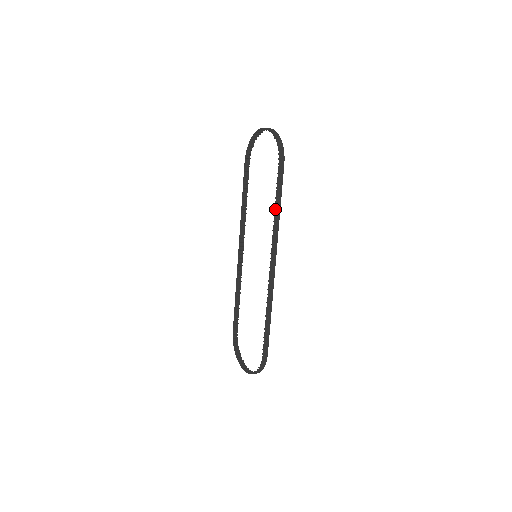
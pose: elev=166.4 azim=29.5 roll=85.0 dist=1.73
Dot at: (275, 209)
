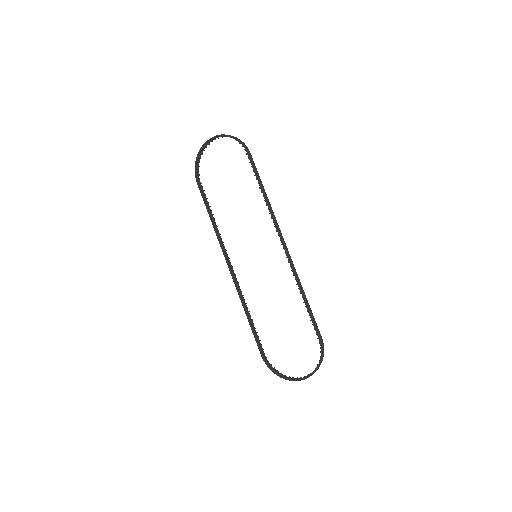
Dot at: (263, 193)
